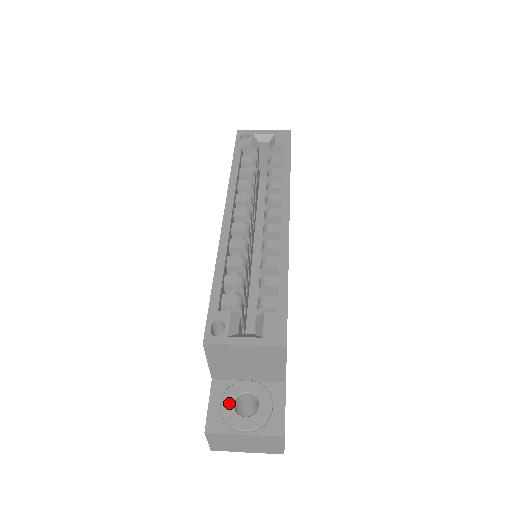
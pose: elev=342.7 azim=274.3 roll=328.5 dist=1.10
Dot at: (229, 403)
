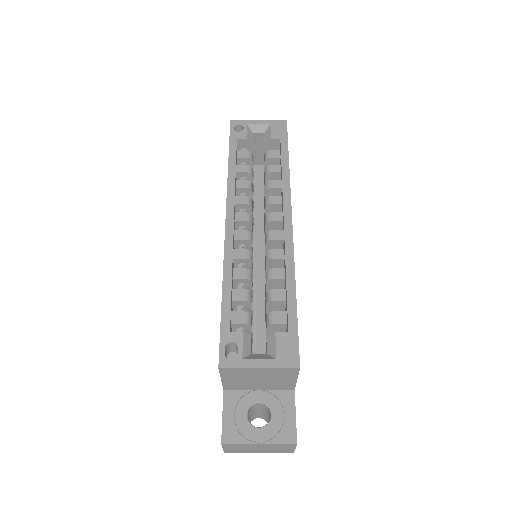
Dot at: (243, 414)
